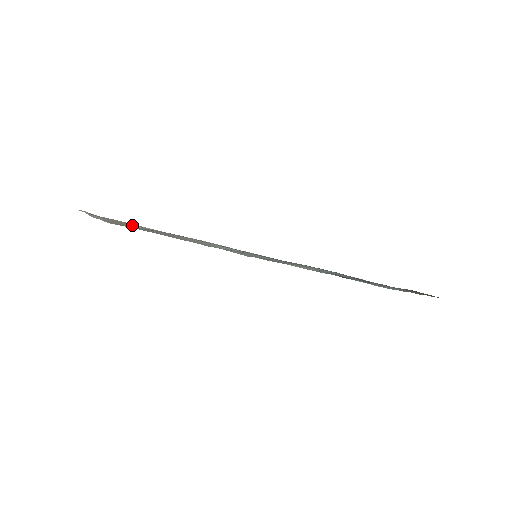
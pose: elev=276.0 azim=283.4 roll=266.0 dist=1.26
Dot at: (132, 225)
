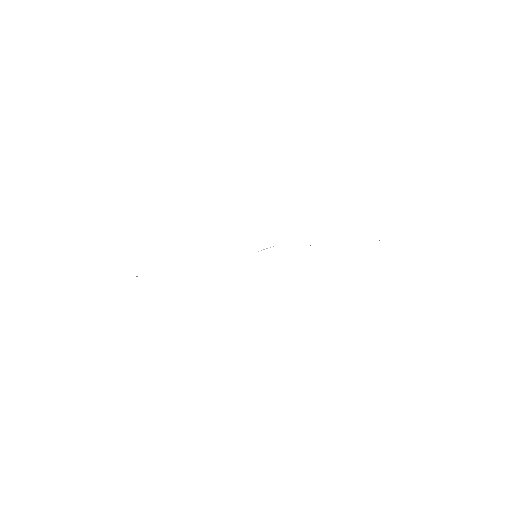
Dot at: occluded
